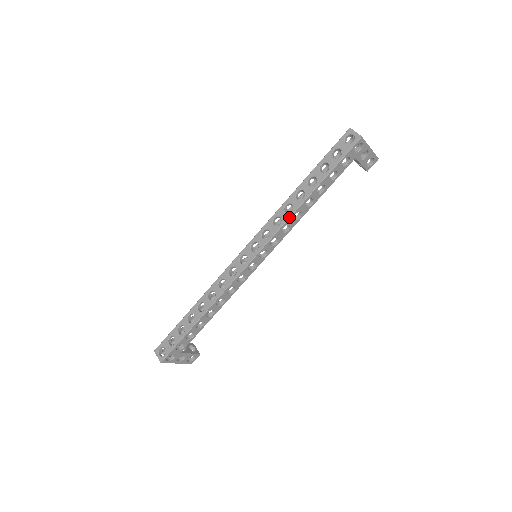
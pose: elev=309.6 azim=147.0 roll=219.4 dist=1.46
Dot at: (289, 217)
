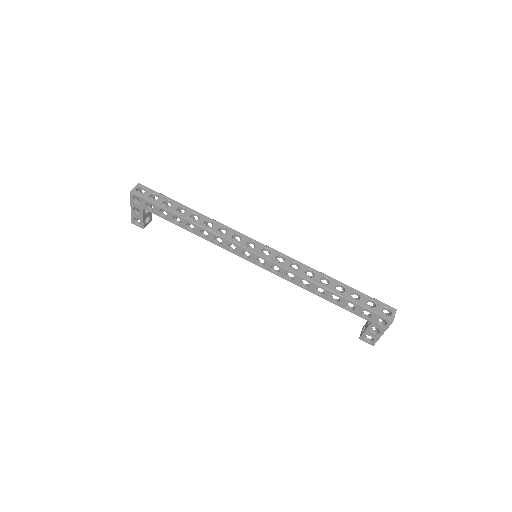
Dot at: (302, 276)
